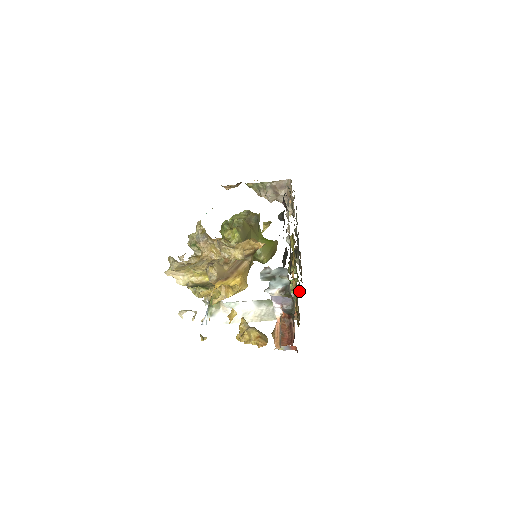
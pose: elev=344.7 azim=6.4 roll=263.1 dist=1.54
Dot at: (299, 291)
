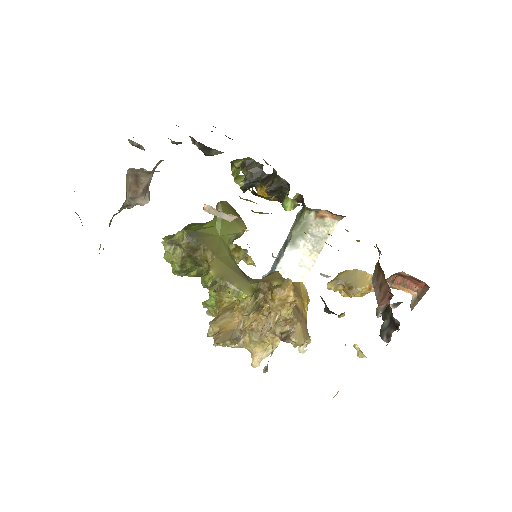
Dot at: (279, 178)
